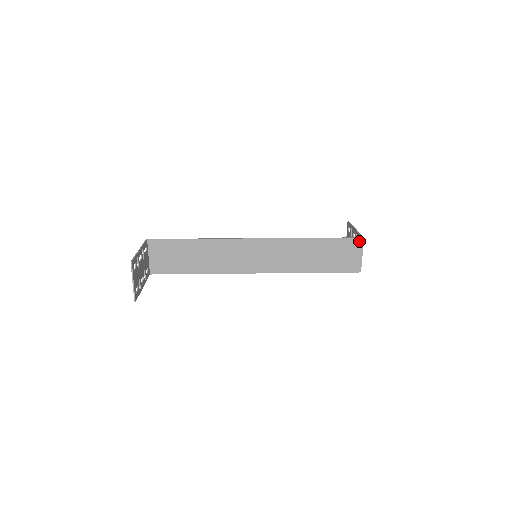
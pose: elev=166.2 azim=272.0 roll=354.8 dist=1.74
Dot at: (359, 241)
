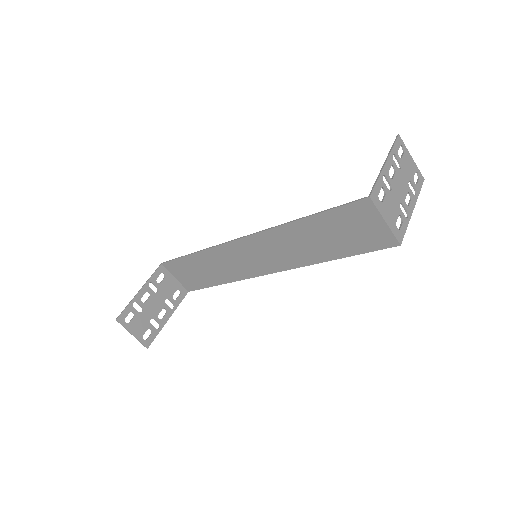
Dot at: (365, 204)
